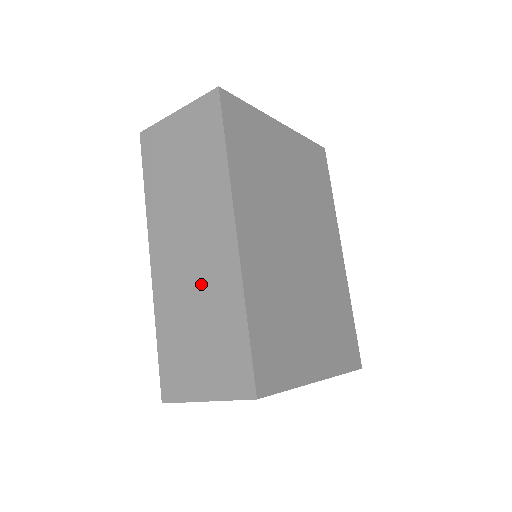
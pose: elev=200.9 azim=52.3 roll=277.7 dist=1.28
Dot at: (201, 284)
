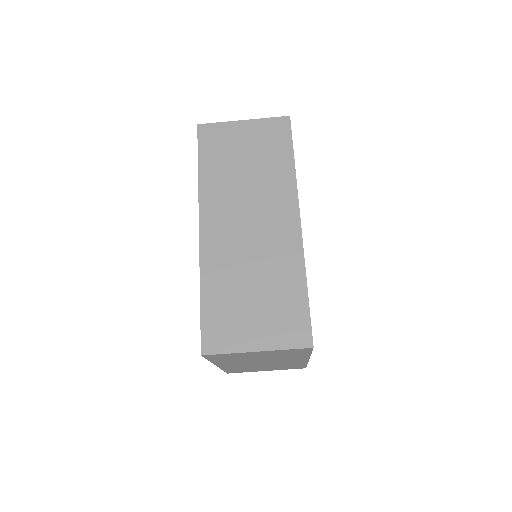
Dot at: (260, 255)
